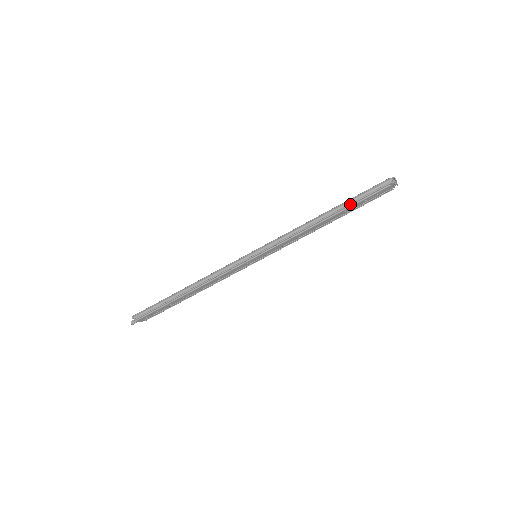
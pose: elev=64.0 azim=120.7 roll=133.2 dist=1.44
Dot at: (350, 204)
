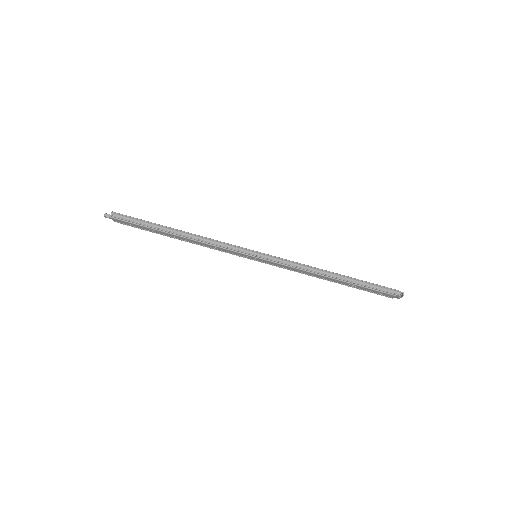
Dot at: (358, 284)
